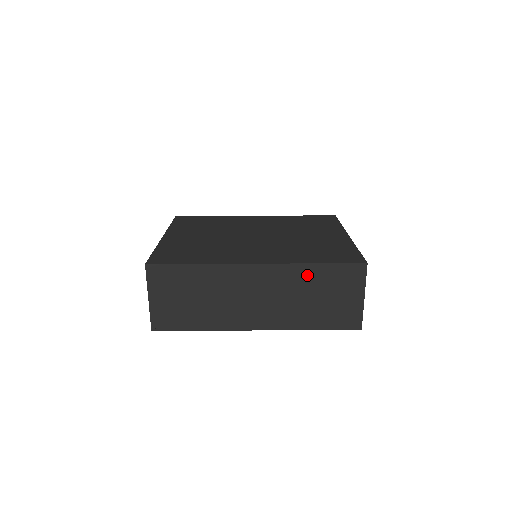
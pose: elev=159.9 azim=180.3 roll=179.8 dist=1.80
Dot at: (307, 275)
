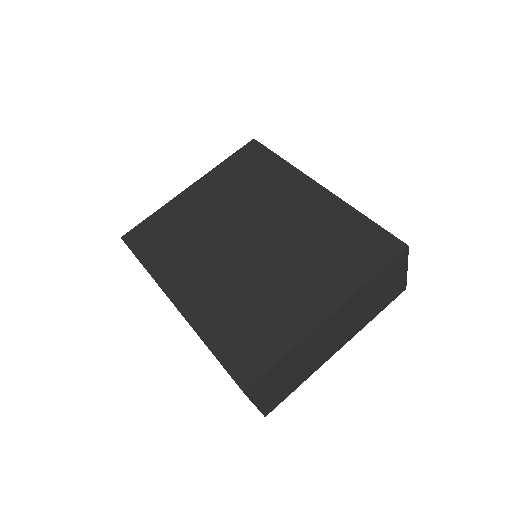
Dot at: occluded
